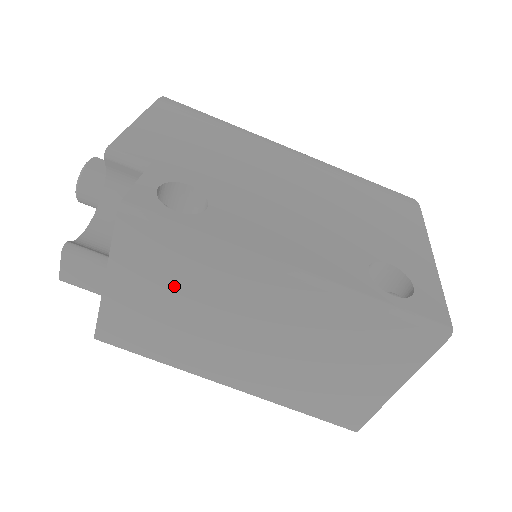
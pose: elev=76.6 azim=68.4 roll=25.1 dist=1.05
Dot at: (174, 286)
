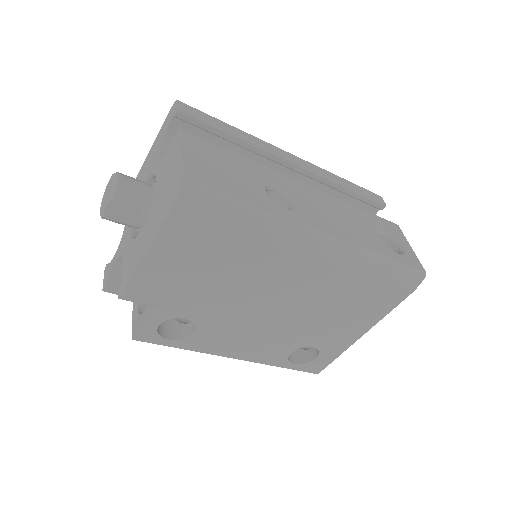
Dot at: occluded
